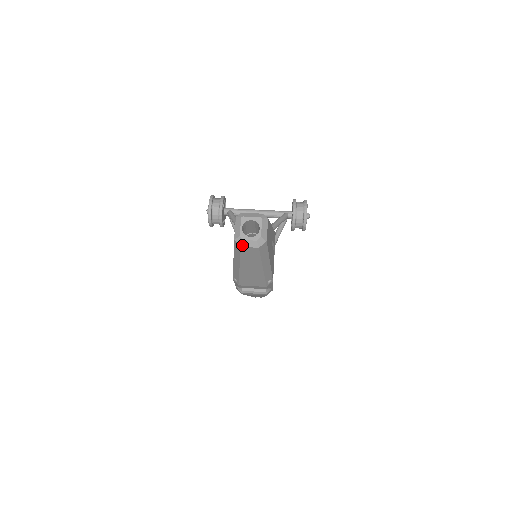
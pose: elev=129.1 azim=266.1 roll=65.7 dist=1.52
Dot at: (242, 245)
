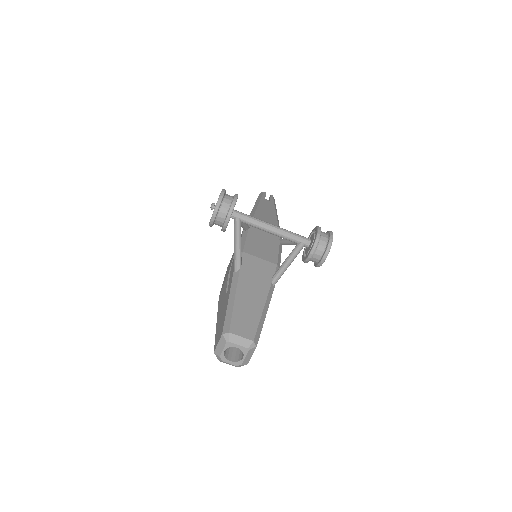
Dot at: (220, 361)
